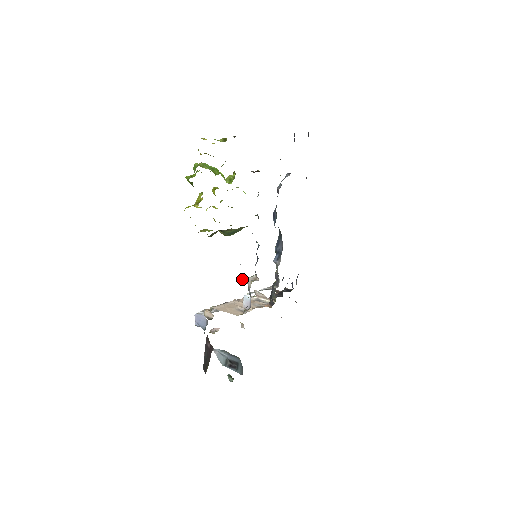
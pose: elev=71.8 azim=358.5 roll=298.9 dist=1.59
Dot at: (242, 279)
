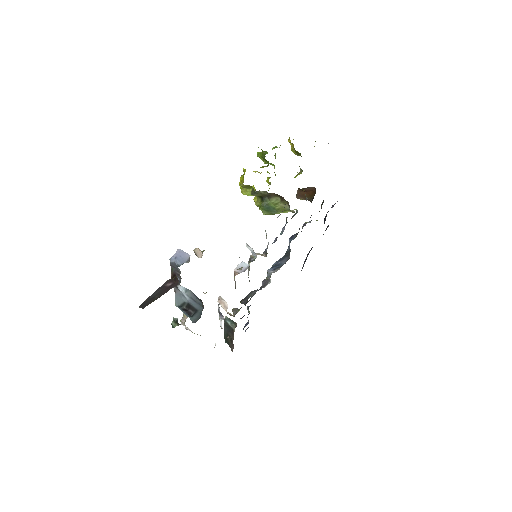
Dot at: occluded
